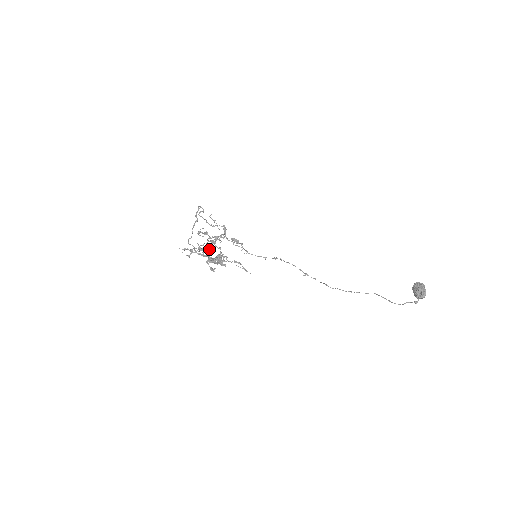
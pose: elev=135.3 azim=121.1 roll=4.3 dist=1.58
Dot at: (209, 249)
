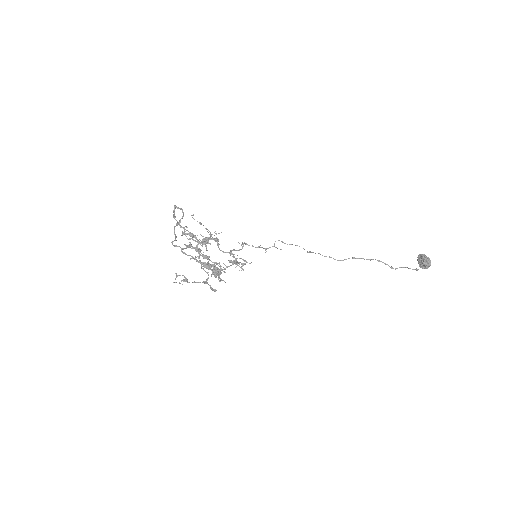
Dot at: (204, 270)
